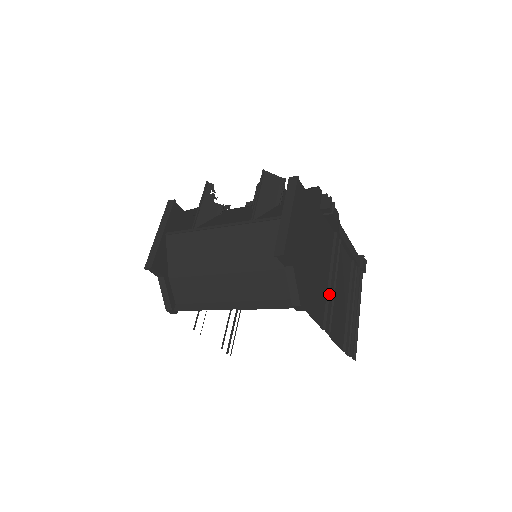
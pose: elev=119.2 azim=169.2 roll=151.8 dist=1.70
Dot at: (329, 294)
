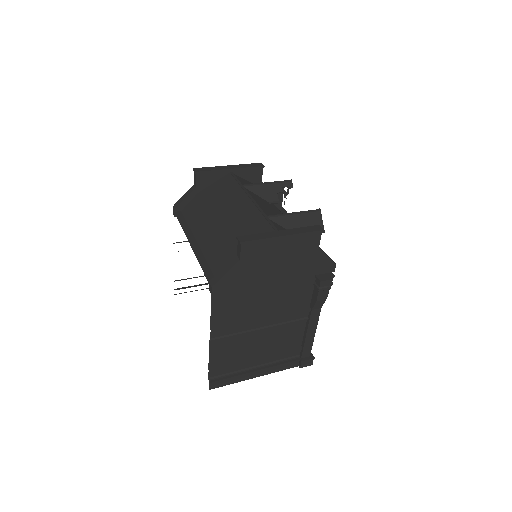
Dot at: (246, 322)
